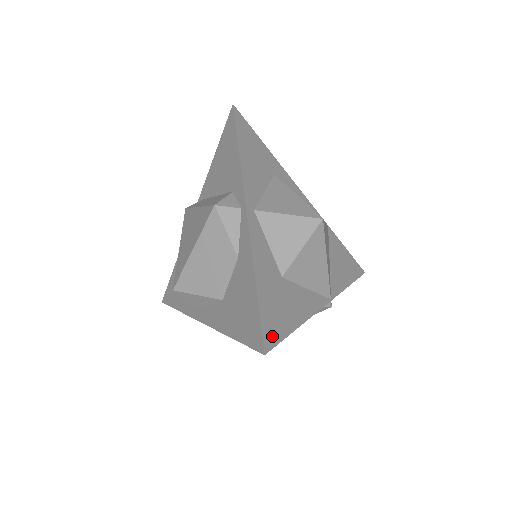
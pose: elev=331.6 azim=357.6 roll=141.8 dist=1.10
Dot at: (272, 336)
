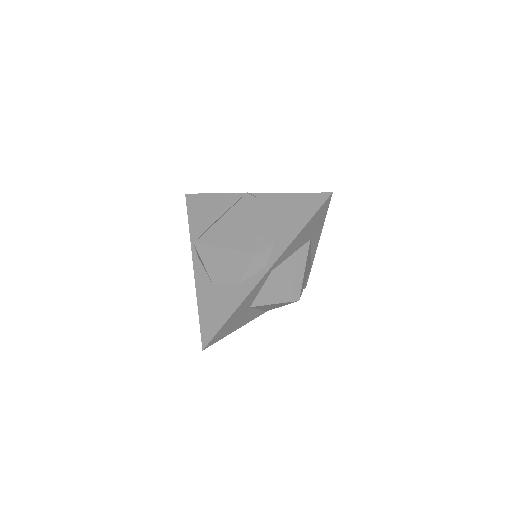
Dot at: (215, 340)
